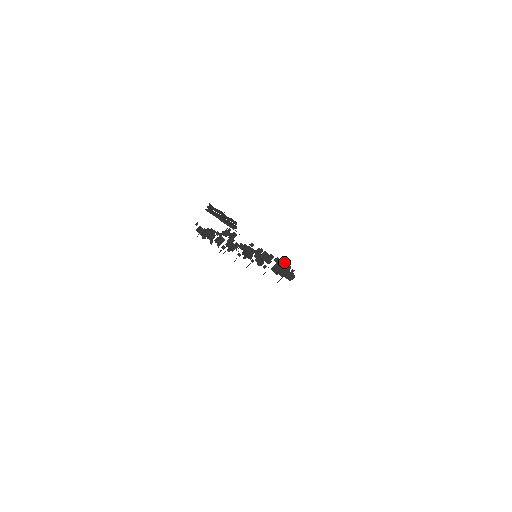
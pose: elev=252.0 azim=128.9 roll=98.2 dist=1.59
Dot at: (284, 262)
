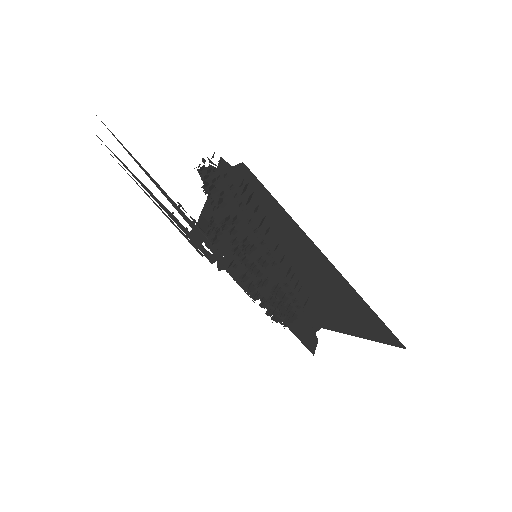
Dot at: (271, 311)
